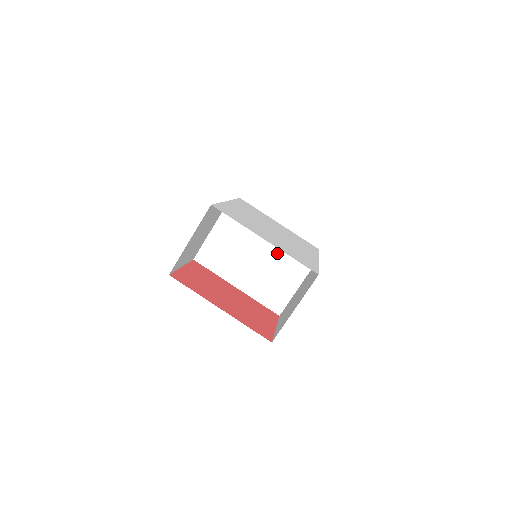
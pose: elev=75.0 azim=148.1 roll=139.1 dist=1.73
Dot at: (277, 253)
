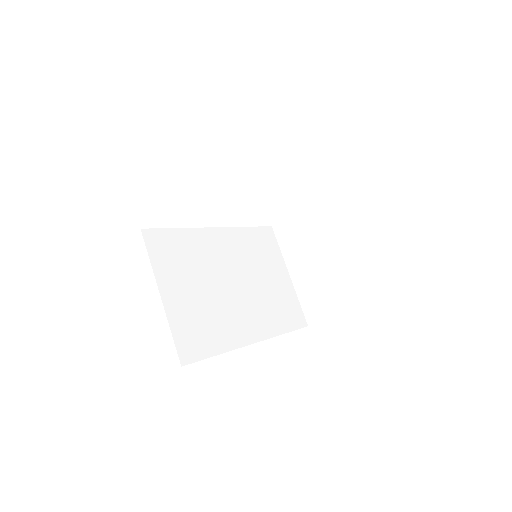
Dot at: (243, 254)
